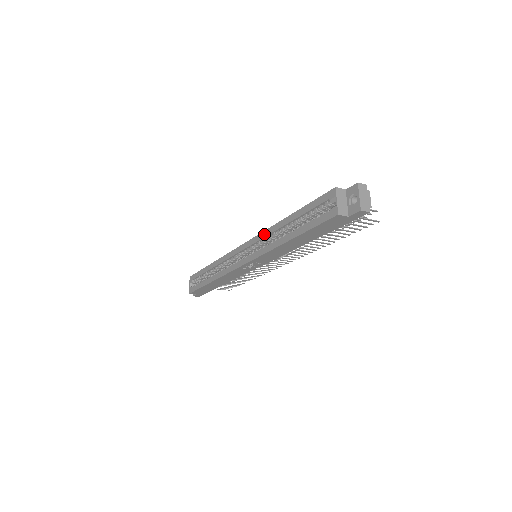
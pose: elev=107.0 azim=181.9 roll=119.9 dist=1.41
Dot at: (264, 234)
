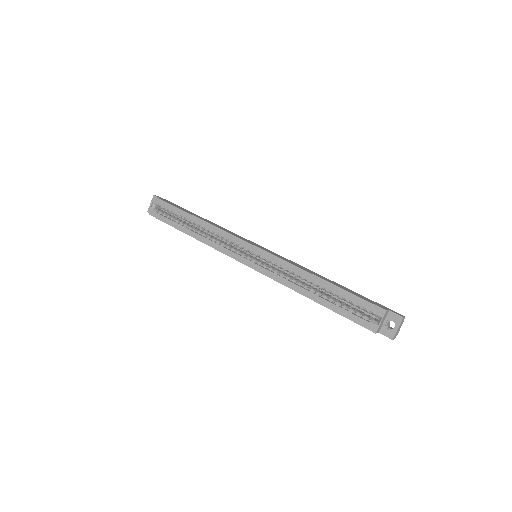
Dot at: (286, 265)
